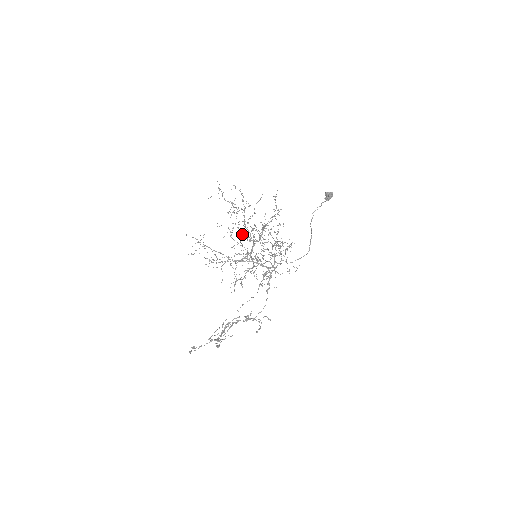
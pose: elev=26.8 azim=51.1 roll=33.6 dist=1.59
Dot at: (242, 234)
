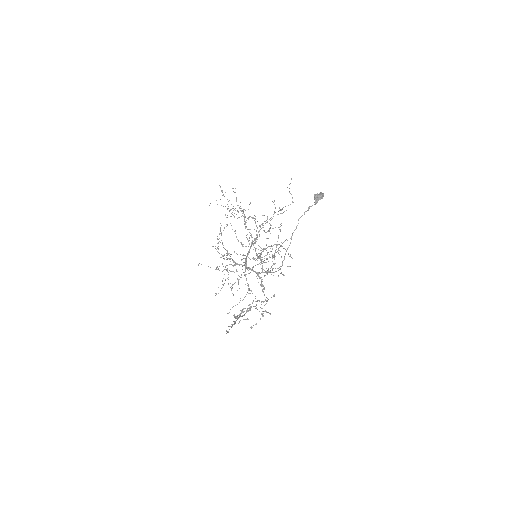
Dot at: (237, 239)
